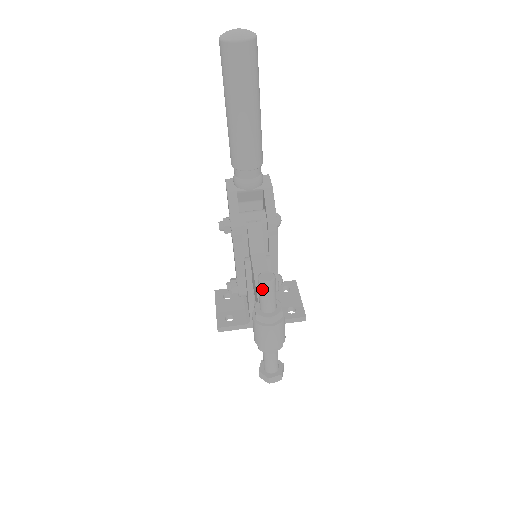
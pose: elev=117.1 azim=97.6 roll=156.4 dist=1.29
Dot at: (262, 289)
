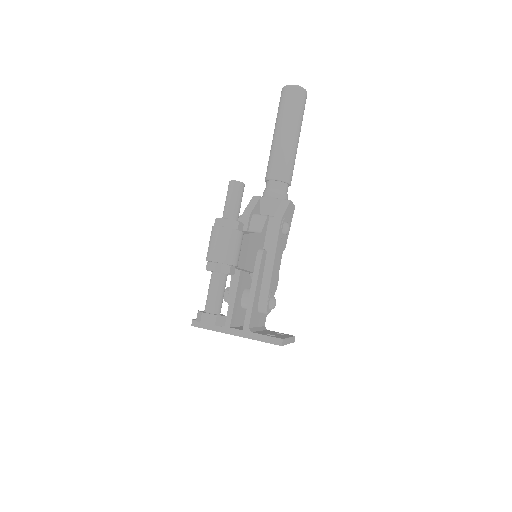
Dot at: (229, 189)
